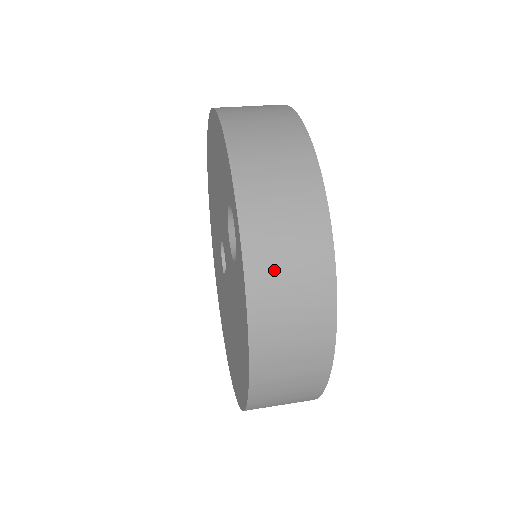
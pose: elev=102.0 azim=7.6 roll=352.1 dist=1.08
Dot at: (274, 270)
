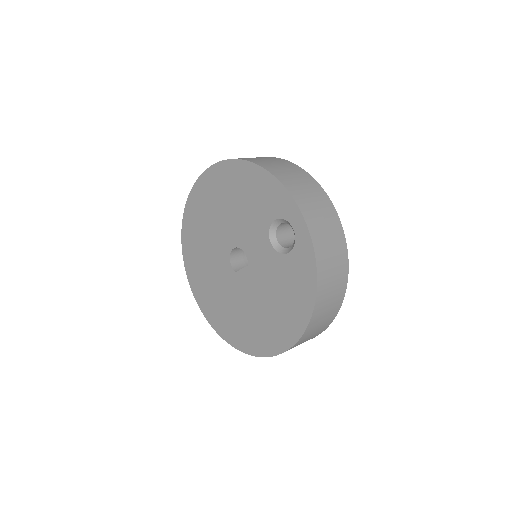
Dot at: (326, 252)
